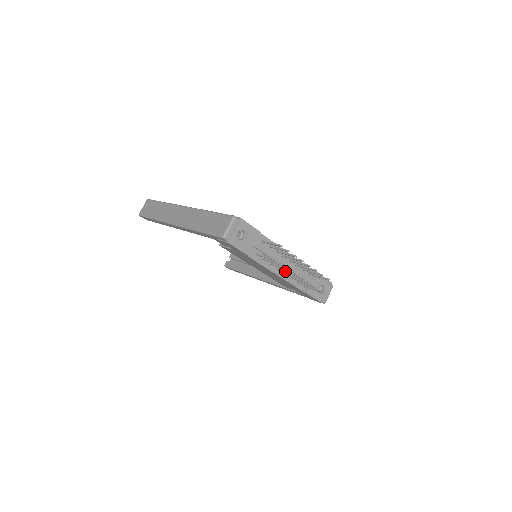
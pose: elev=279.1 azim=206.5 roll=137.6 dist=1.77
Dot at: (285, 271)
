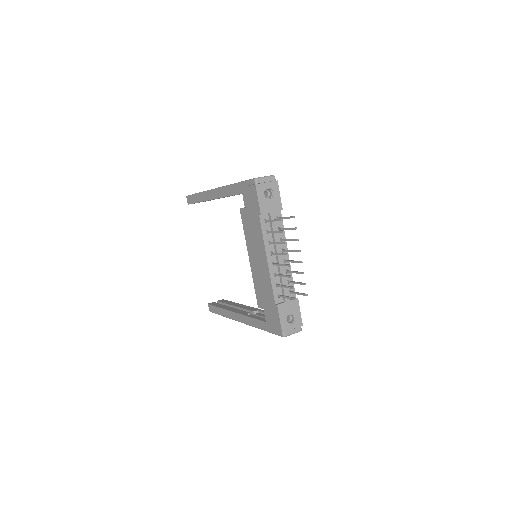
Dot at: (278, 253)
